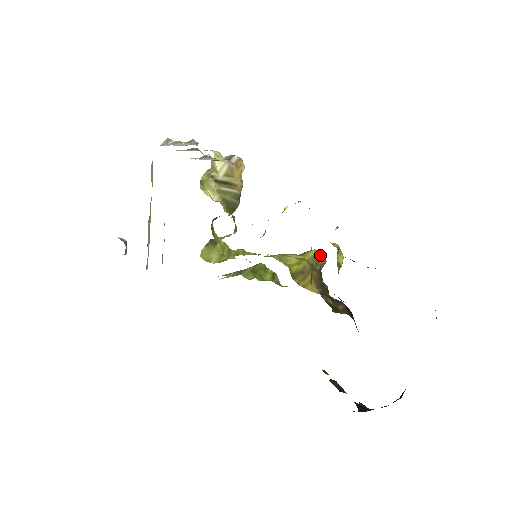
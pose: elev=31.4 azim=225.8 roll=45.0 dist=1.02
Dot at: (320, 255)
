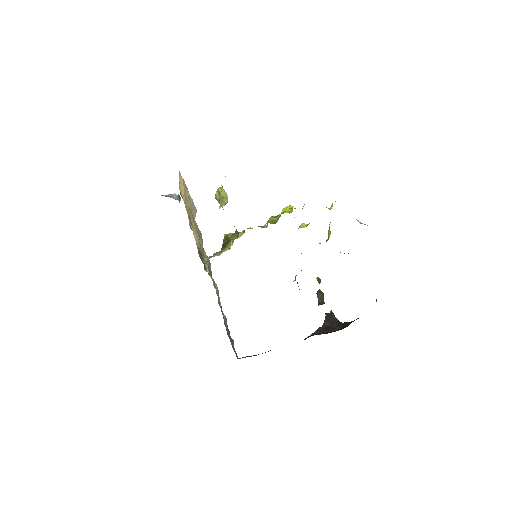
Dot at: occluded
